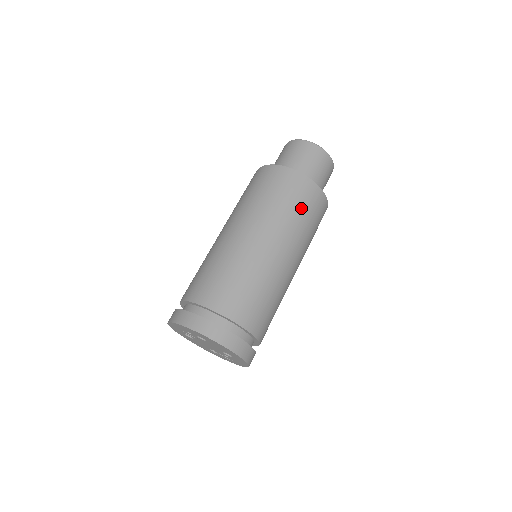
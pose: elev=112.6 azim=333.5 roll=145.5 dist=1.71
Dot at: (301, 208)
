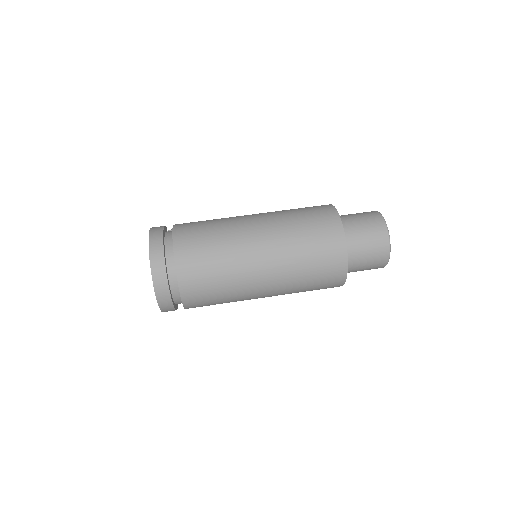
Dot at: (314, 284)
